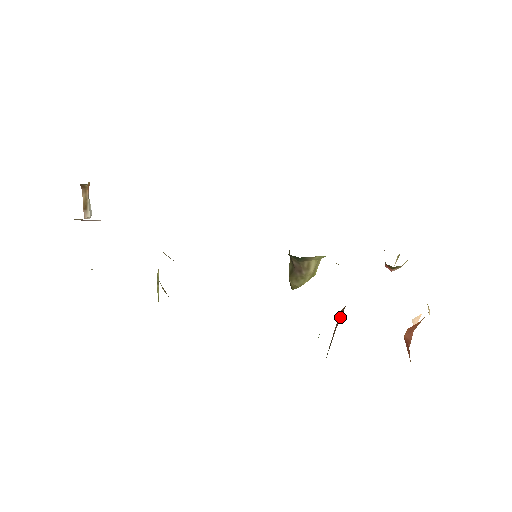
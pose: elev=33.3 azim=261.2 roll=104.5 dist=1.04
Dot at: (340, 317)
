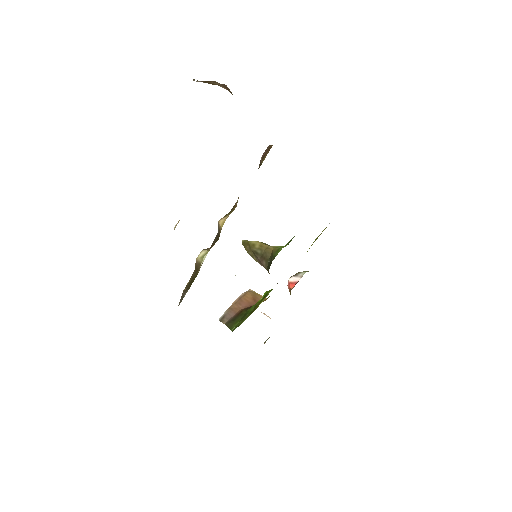
Dot at: (247, 304)
